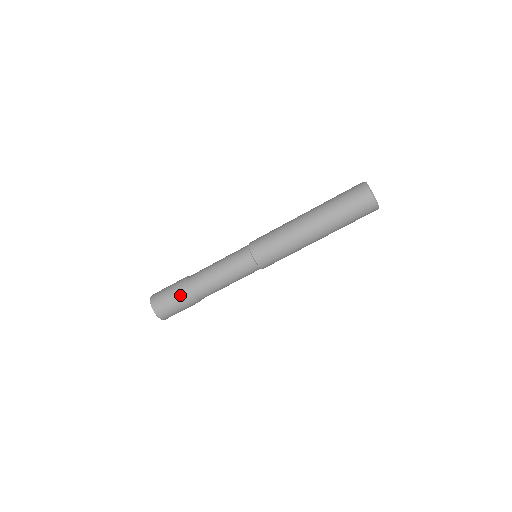
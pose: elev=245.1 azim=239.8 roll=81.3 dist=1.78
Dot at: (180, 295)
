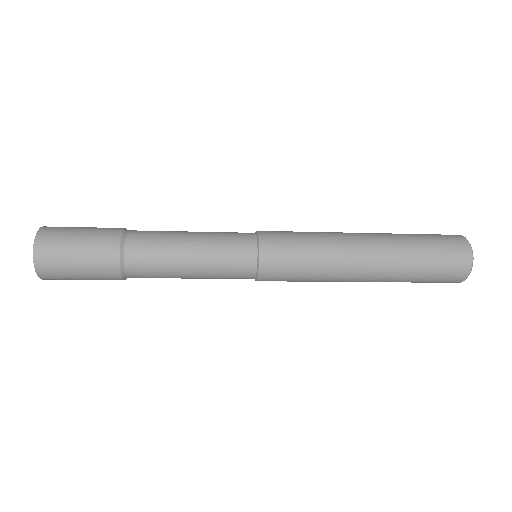
Dot at: (102, 275)
